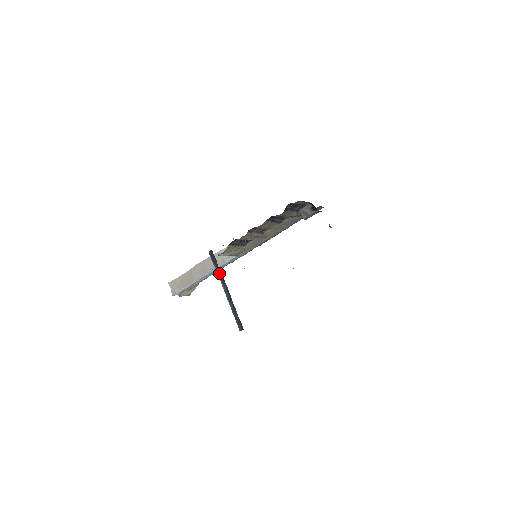
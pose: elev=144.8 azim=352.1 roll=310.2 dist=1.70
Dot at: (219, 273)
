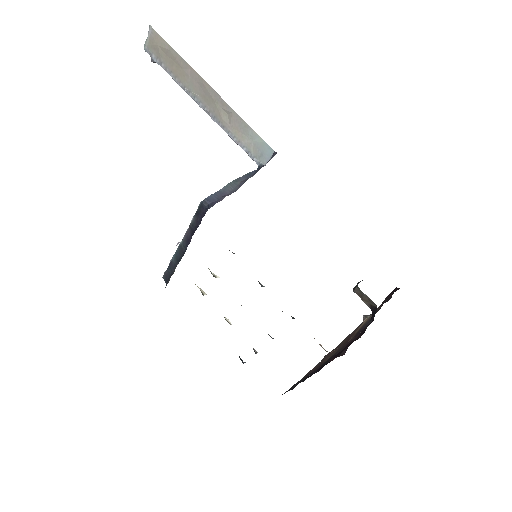
Dot at: (191, 230)
